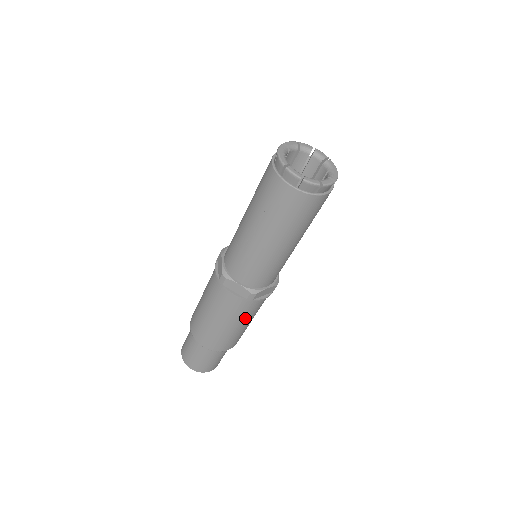
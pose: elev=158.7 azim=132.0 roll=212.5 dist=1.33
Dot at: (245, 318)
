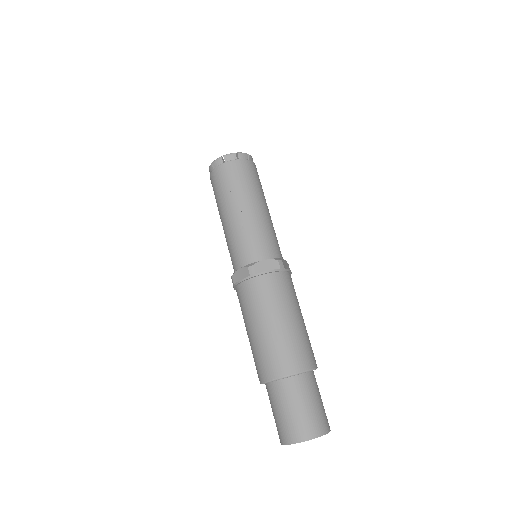
Dot at: (296, 303)
